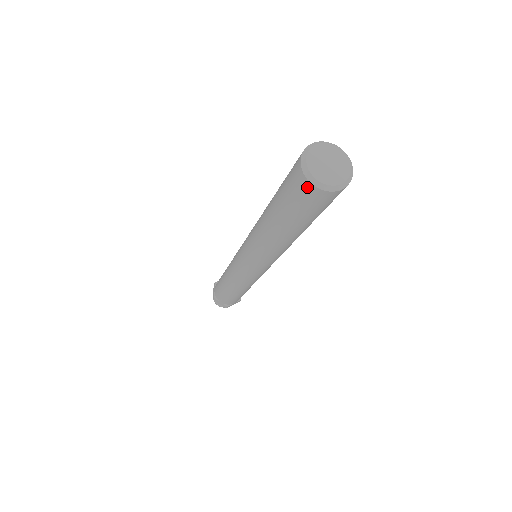
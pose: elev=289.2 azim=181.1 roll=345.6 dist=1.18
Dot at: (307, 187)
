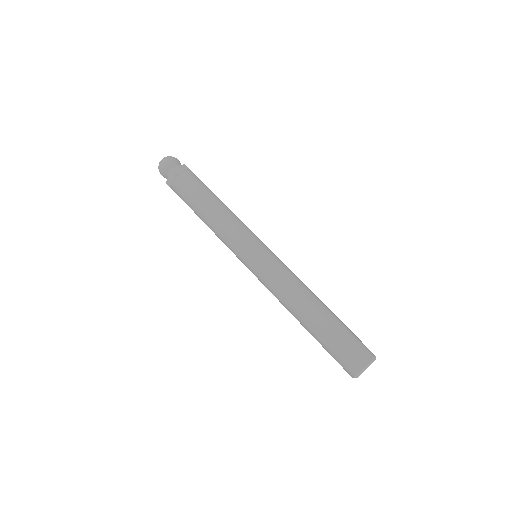
Dot at: (349, 374)
